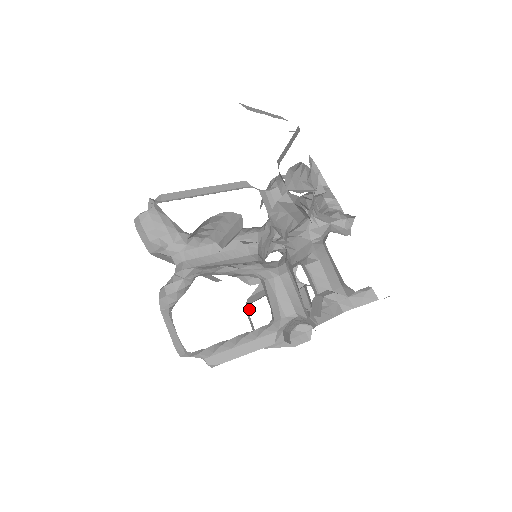
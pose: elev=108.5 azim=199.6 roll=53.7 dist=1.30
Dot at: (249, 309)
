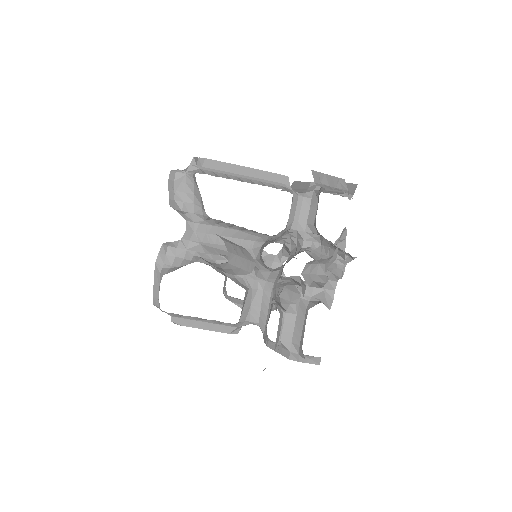
Dot at: occluded
